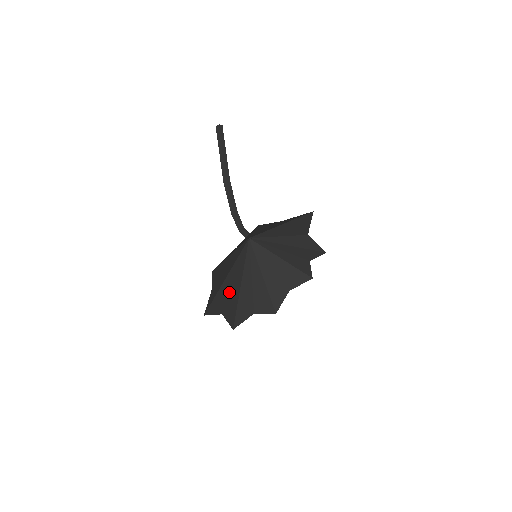
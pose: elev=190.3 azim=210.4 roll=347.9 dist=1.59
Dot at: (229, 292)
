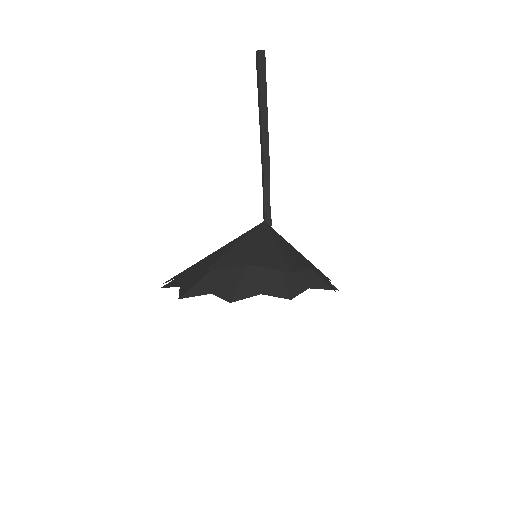
Dot at: (224, 275)
